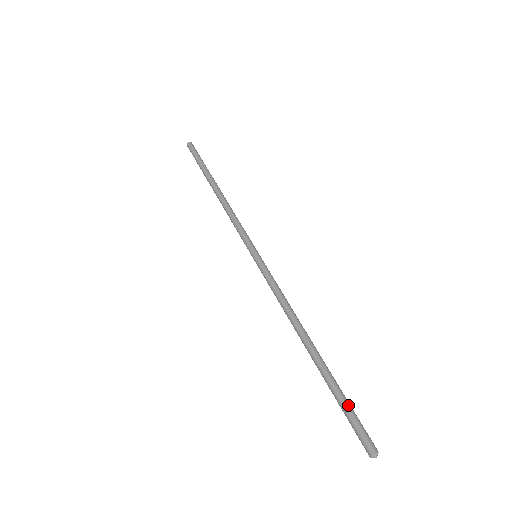
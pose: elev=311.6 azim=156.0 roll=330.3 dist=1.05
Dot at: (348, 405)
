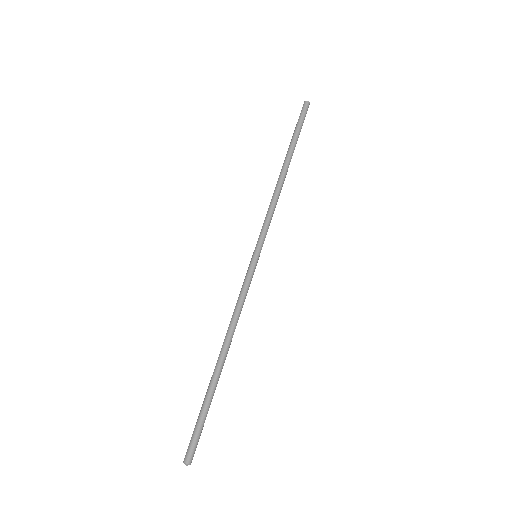
Dot at: occluded
